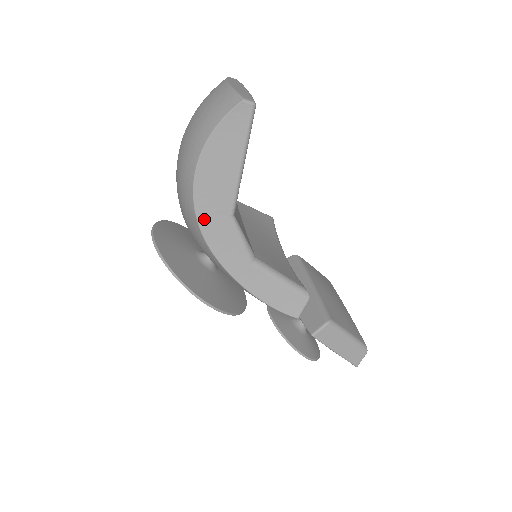
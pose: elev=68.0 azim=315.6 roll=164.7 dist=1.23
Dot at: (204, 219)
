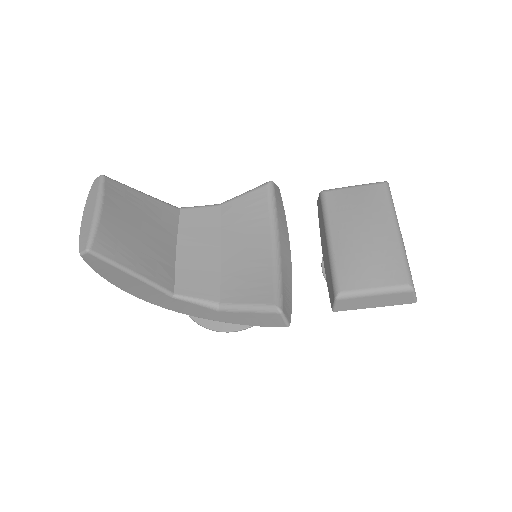
Dot at: (163, 305)
